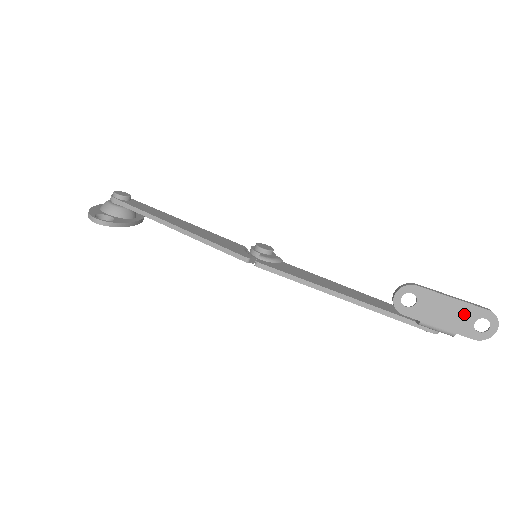
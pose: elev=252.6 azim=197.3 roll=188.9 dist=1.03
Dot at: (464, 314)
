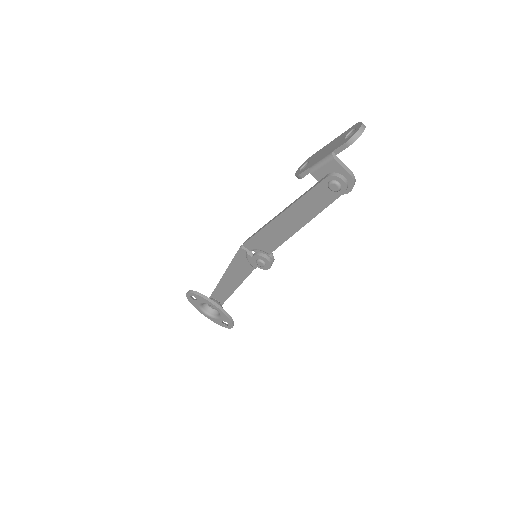
Dot at: (338, 140)
